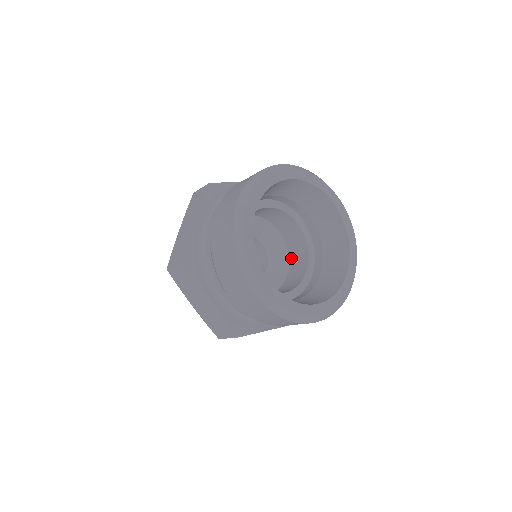
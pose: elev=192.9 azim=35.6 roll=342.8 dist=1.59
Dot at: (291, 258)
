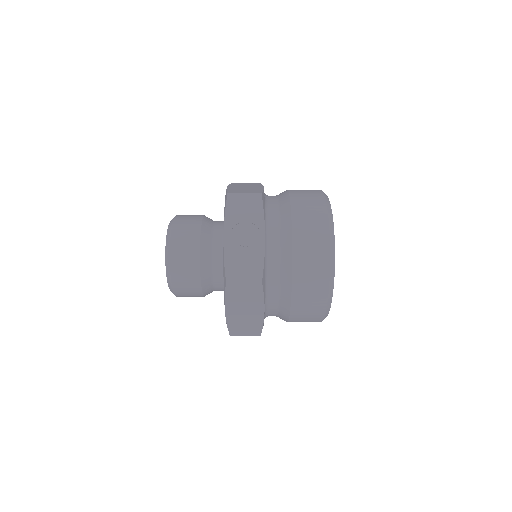
Dot at: occluded
